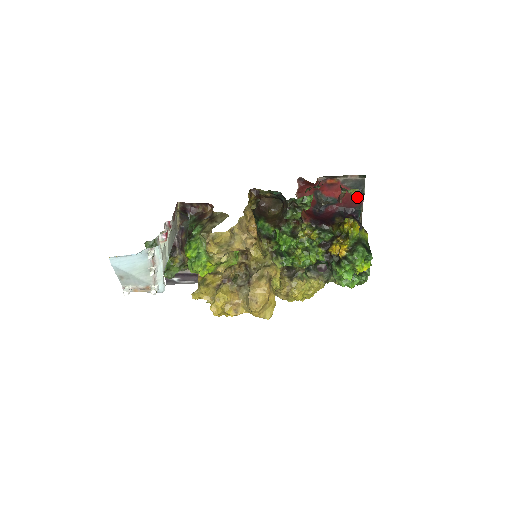
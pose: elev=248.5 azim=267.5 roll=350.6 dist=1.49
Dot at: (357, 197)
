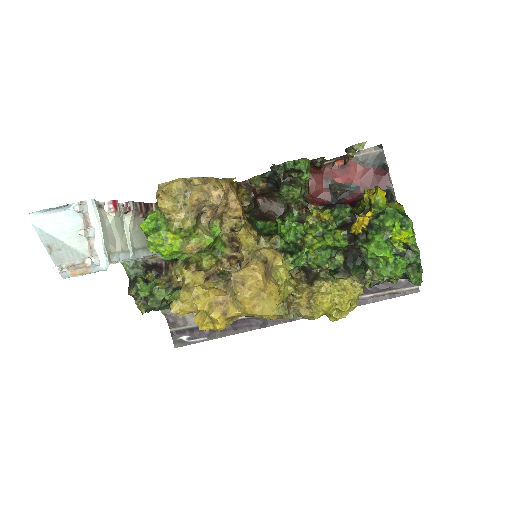
Dot at: (380, 175)
